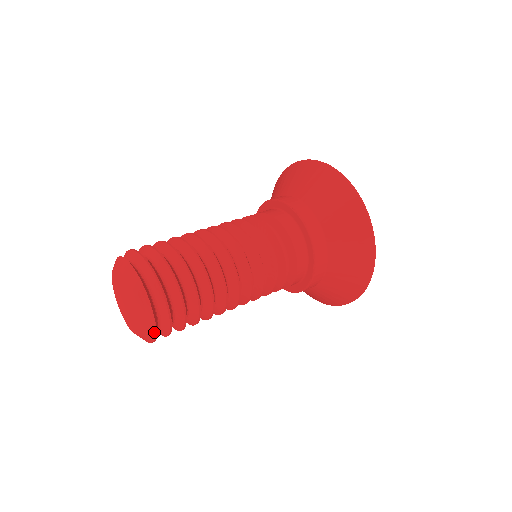
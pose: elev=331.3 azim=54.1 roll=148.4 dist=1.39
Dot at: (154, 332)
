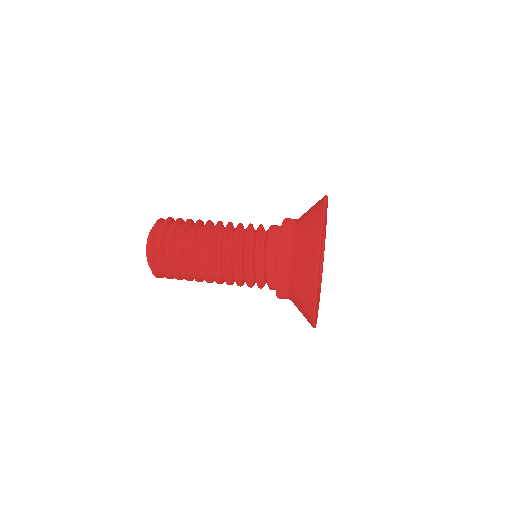
Dot at: (148, 255)
